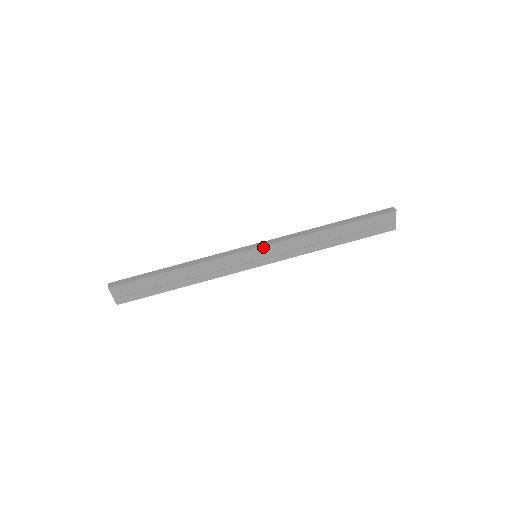
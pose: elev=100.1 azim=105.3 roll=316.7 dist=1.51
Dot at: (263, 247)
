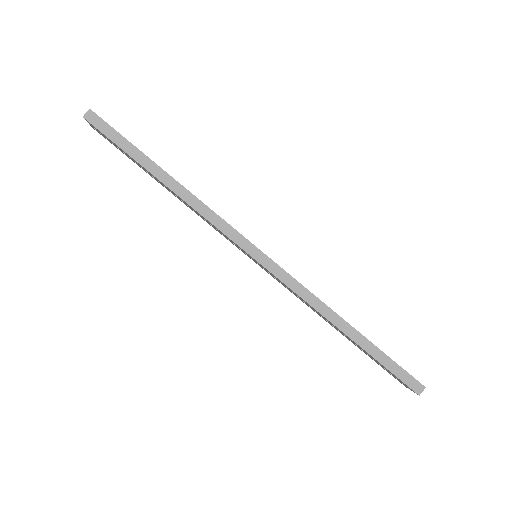
Dot at: (264, 267)
